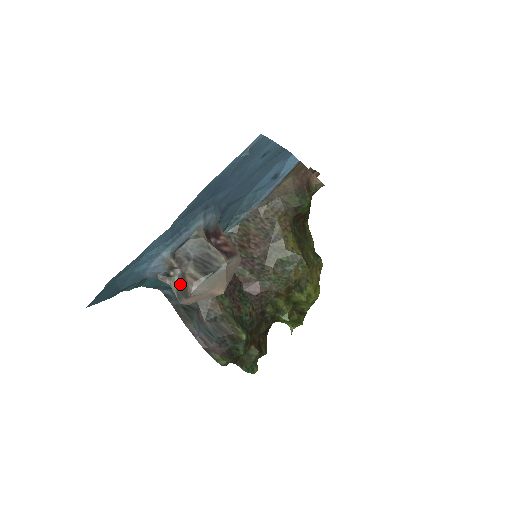
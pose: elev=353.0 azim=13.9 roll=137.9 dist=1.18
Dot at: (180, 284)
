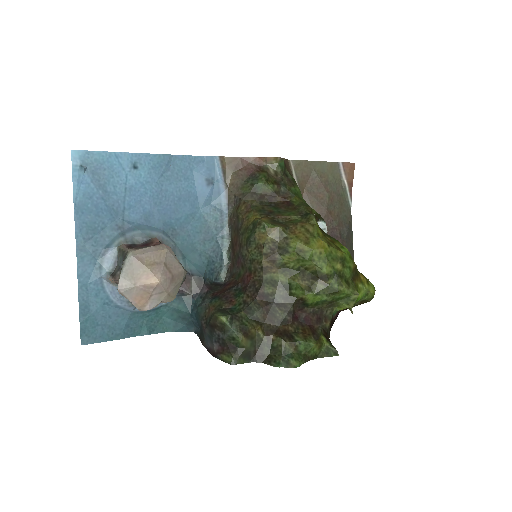
Dot at: occluded
